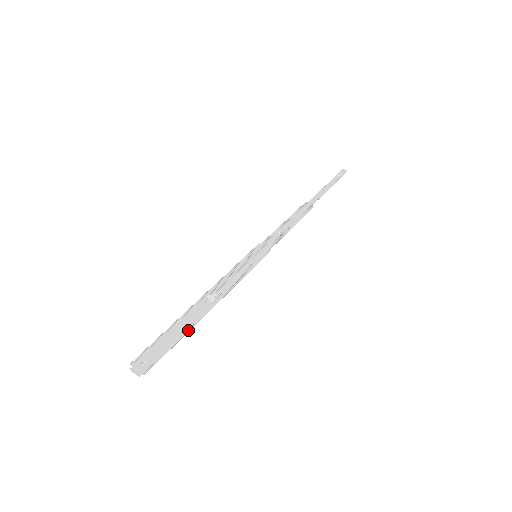
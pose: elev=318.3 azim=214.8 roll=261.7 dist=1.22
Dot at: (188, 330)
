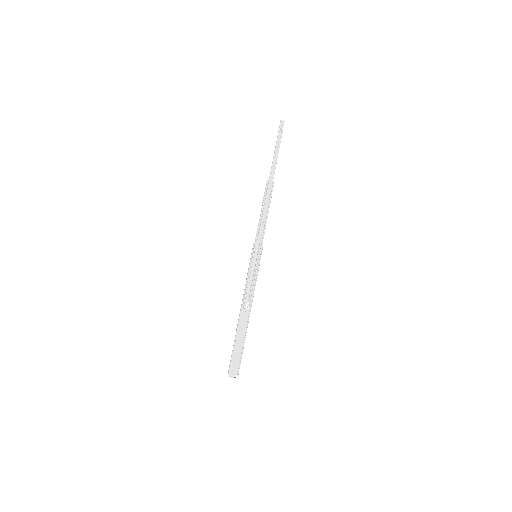
Dot at: (245, 337)
